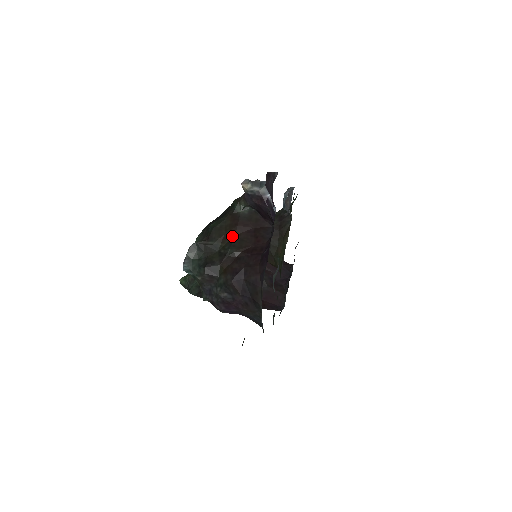
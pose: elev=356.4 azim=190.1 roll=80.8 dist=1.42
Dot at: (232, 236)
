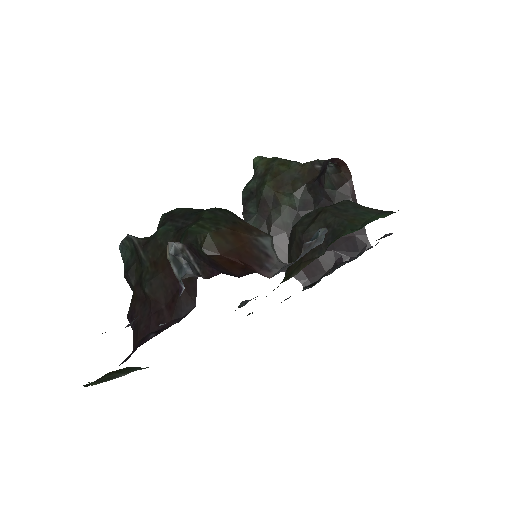
Dot at: (160, 270)
